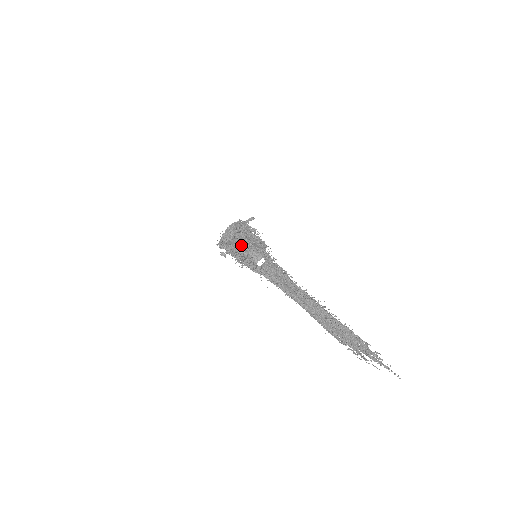
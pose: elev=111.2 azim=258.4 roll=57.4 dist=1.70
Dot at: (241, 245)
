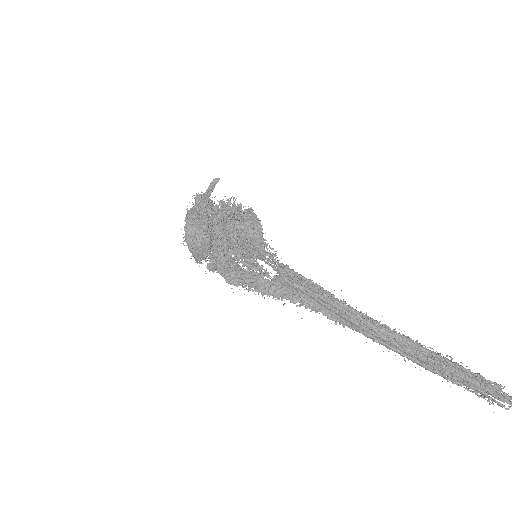
Dot at: occluded
